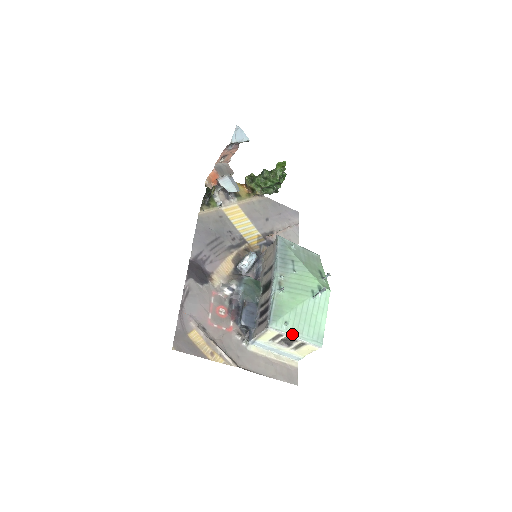
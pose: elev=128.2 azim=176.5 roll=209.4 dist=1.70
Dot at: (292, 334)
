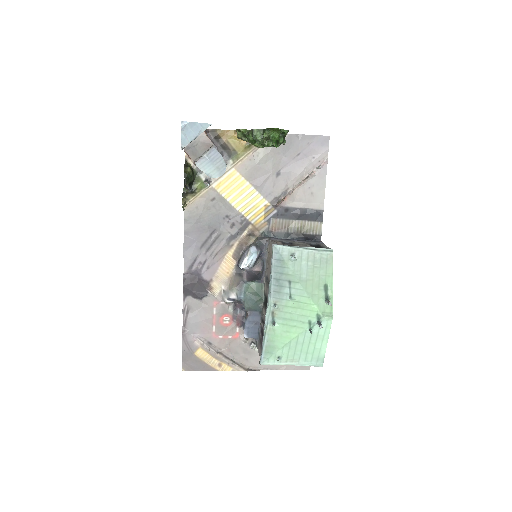
Dot at: (287, 364)
